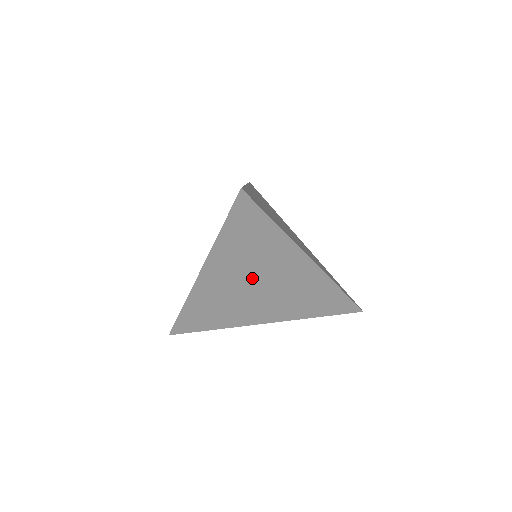
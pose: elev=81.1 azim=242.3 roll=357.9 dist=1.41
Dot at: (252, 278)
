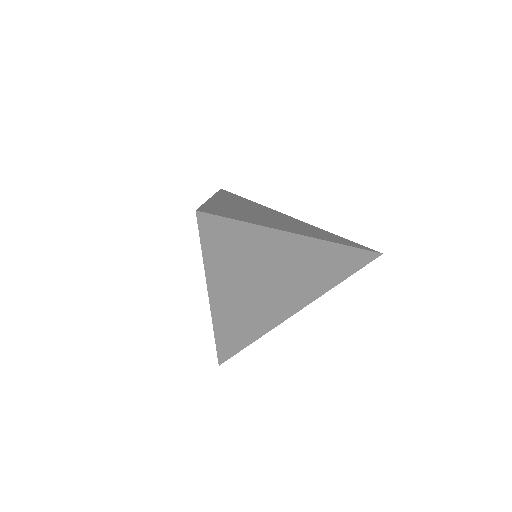
Dot at: (259, 280)
